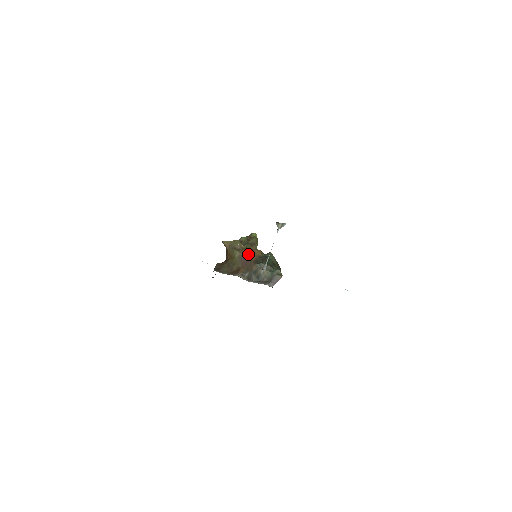
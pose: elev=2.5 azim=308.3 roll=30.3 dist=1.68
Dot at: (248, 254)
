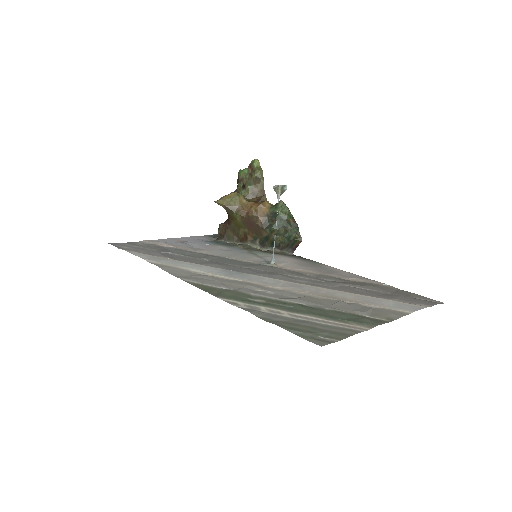
Dot at: (251, 217)
